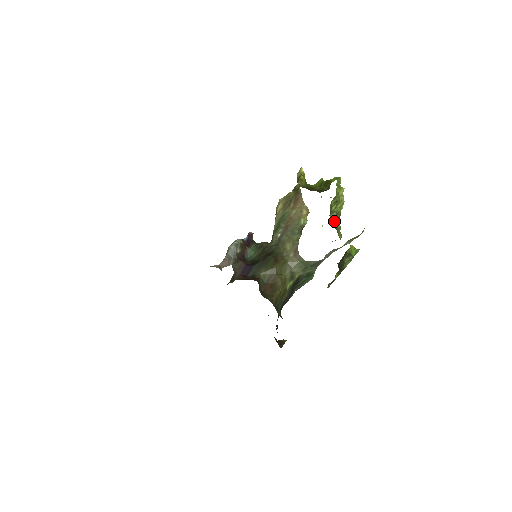
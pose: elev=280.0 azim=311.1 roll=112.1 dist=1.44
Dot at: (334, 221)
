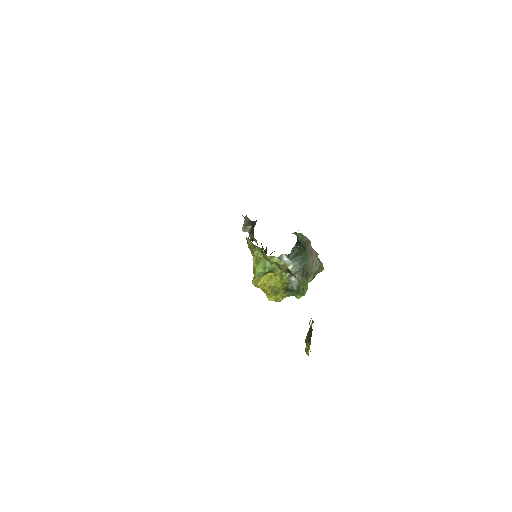
Dot at: occluded
